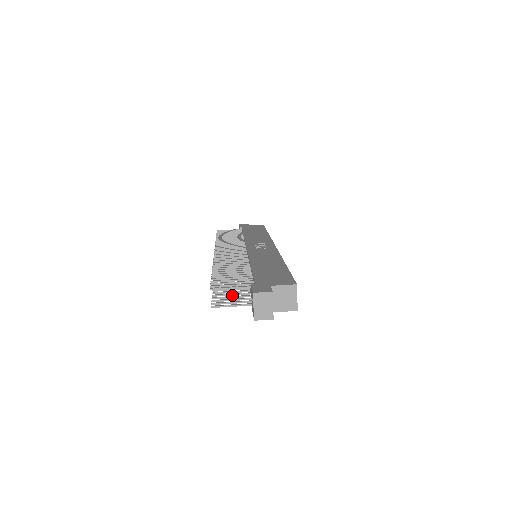
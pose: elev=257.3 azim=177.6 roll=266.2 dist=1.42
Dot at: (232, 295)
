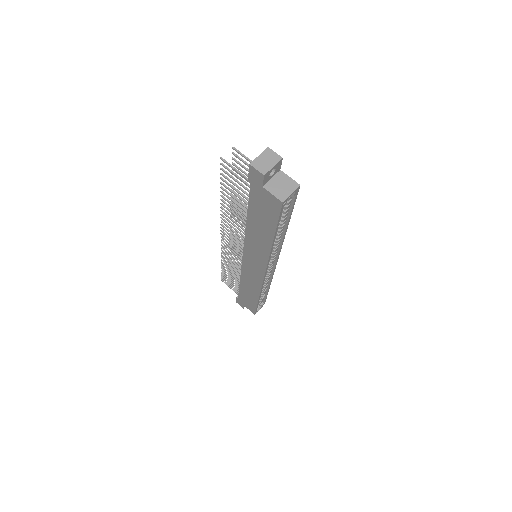
Dot at: (235, 189)
